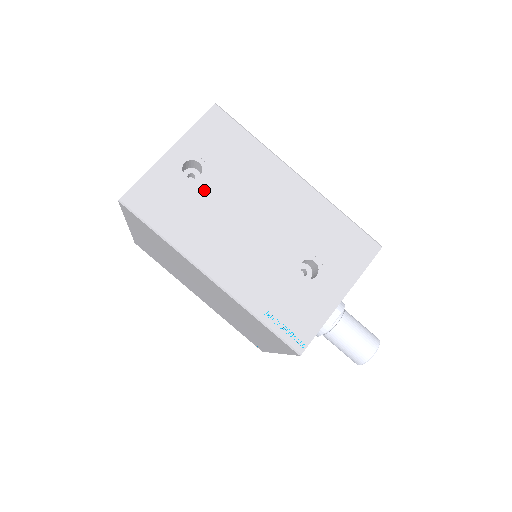
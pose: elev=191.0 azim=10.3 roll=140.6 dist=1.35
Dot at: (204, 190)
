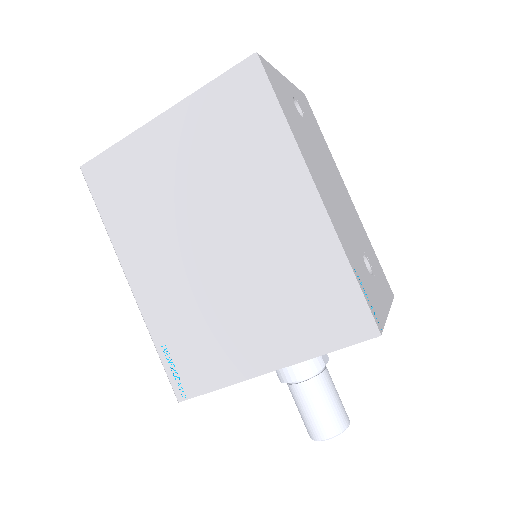
Dot at: (306, 129)
